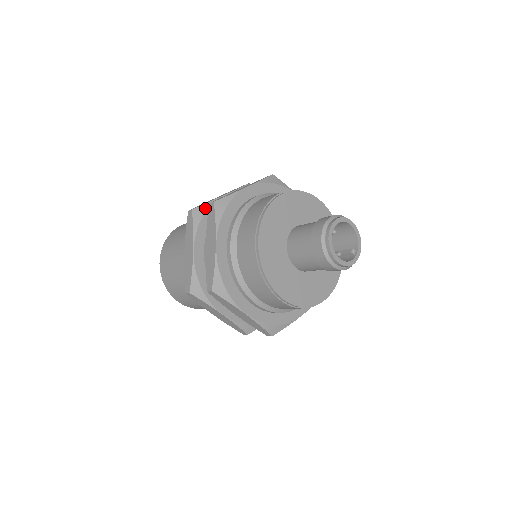
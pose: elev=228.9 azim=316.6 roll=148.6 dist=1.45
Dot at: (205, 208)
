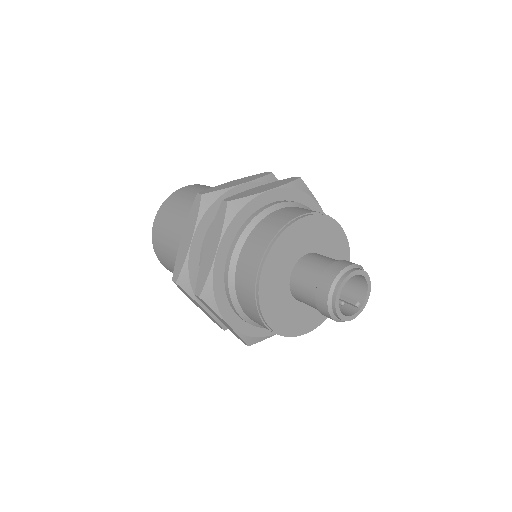
Dot at: (216, 196)
